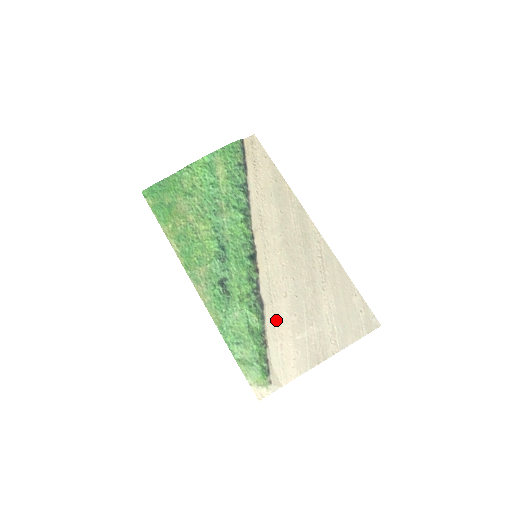
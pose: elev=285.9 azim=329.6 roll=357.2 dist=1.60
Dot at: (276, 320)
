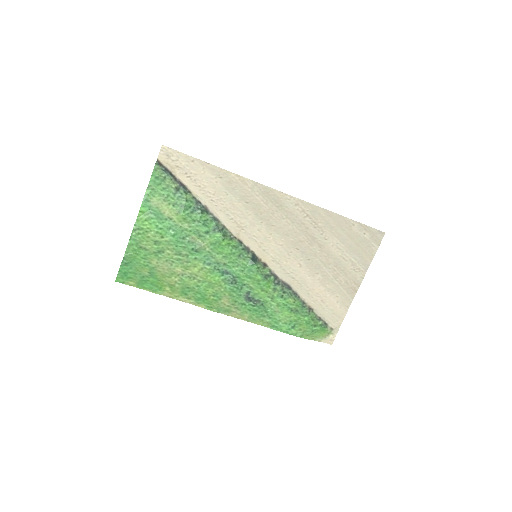
Dot at: (306, 288)
